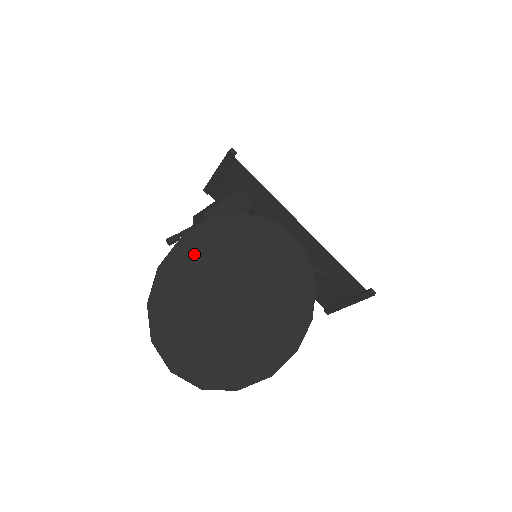
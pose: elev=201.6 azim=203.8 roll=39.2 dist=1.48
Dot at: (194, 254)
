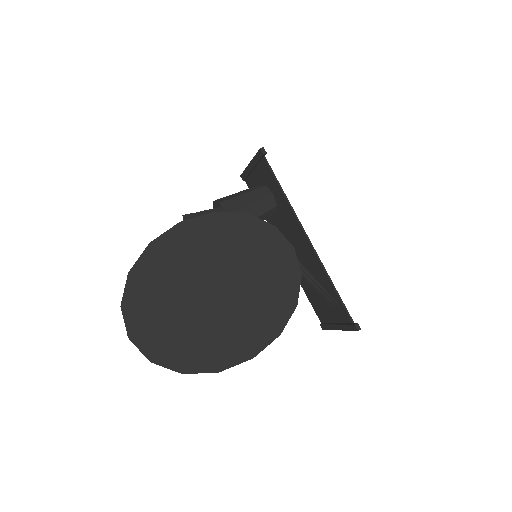
Dot at: (187, 240)
